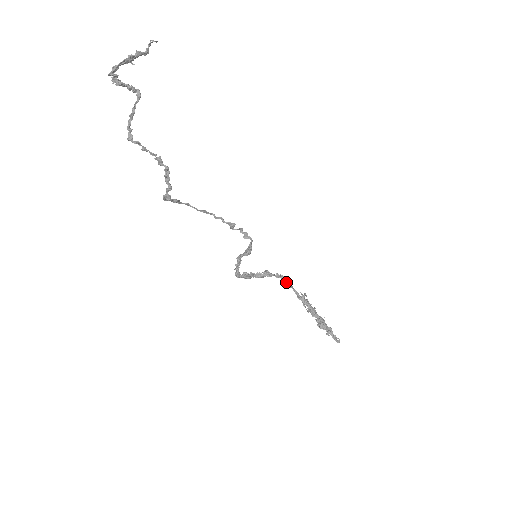
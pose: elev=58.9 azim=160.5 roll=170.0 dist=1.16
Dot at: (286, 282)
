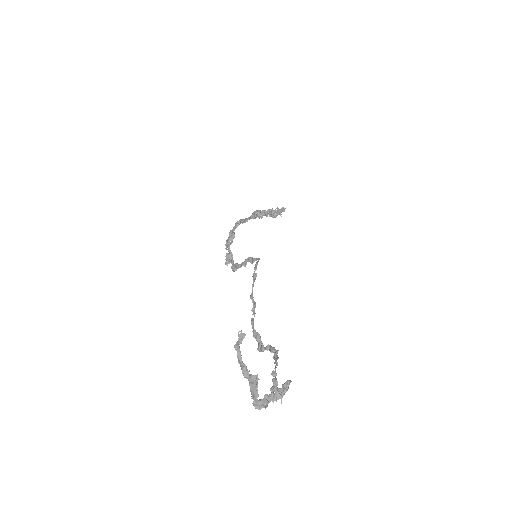
Dot at: (243, 222)
